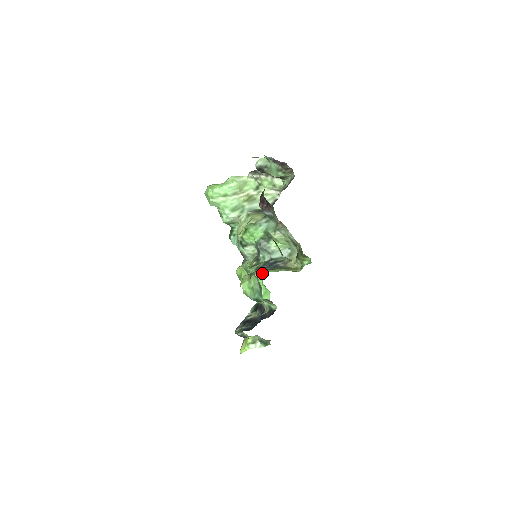
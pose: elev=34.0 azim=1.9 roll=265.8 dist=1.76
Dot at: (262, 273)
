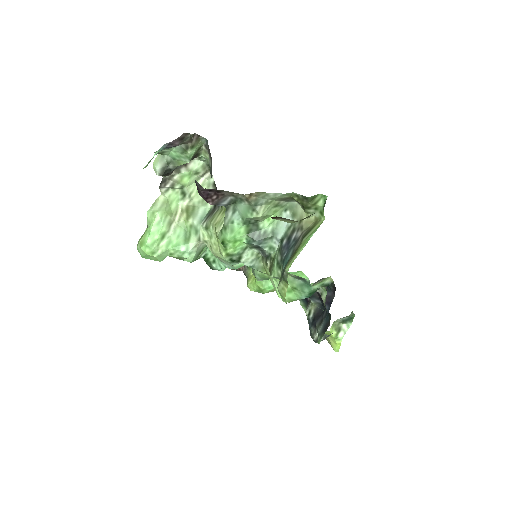
Dot at: occluded
